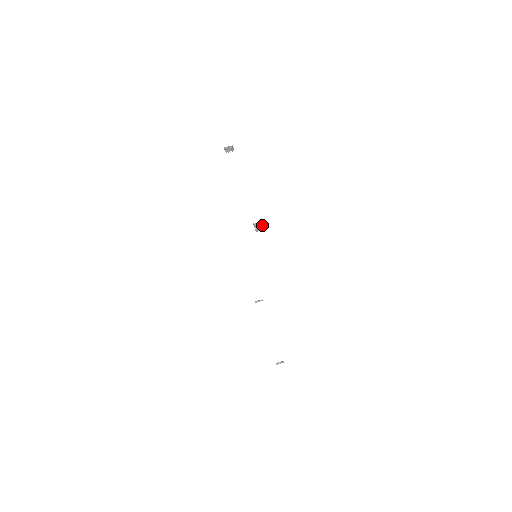
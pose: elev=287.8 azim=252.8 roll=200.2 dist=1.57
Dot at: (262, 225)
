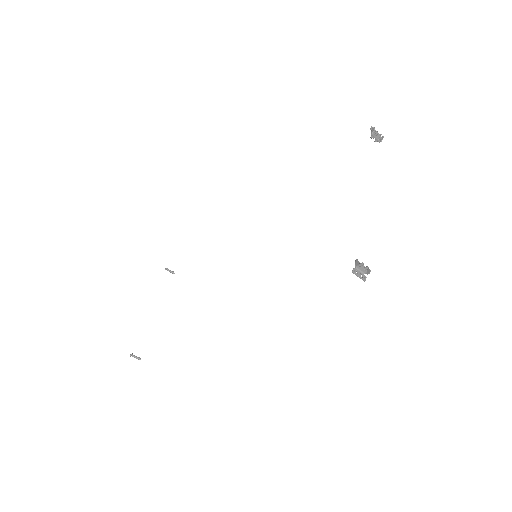
Dot at: (364, 271)
